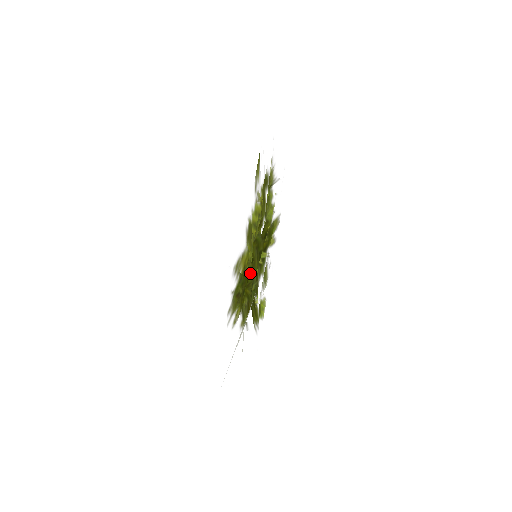
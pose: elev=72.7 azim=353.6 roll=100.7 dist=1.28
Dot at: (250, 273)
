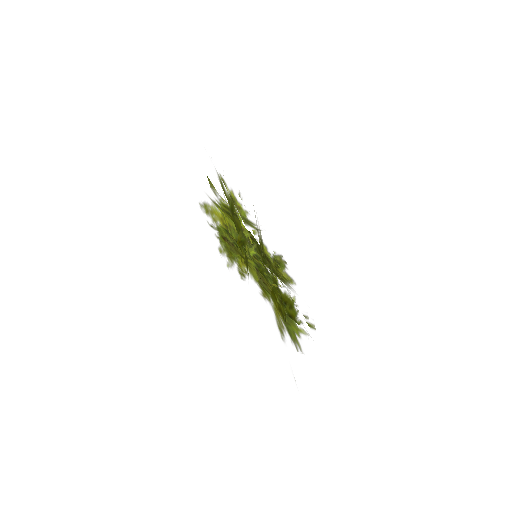
Dot at: occluded
